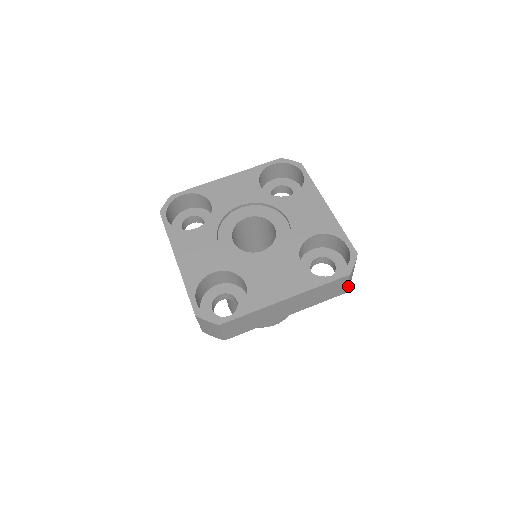
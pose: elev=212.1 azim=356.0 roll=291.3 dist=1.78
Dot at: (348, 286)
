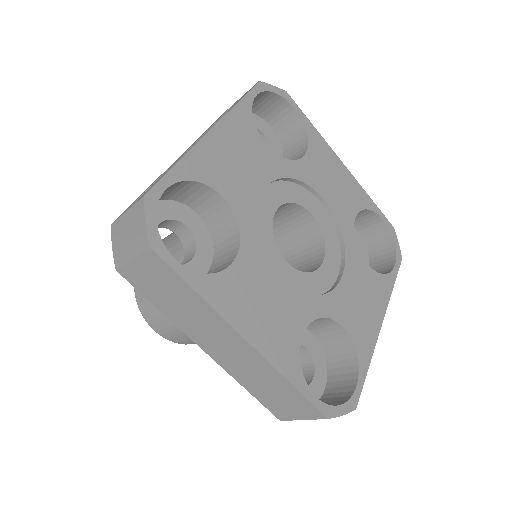
Dot at: occluded
